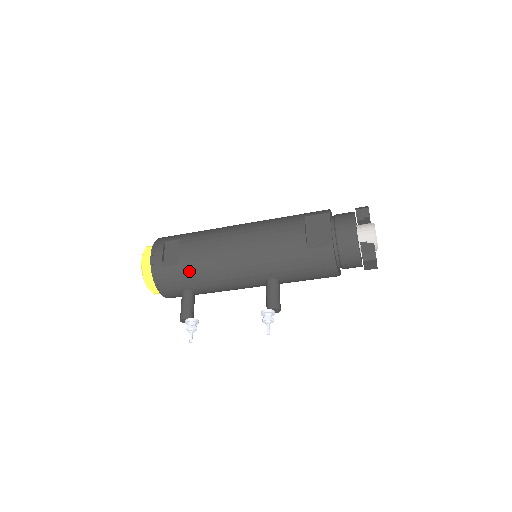
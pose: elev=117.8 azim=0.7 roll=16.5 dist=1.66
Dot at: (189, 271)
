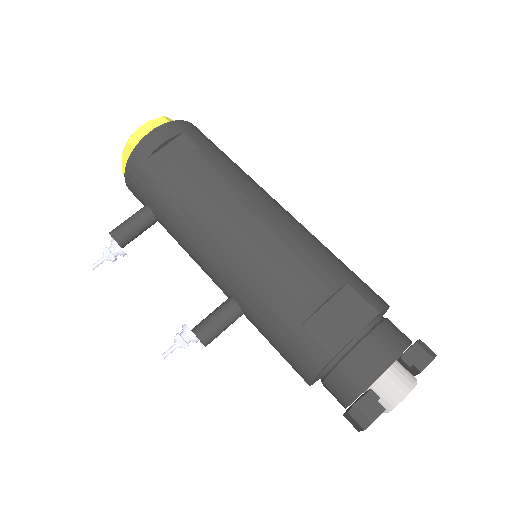
Dot at: (166, 194)
